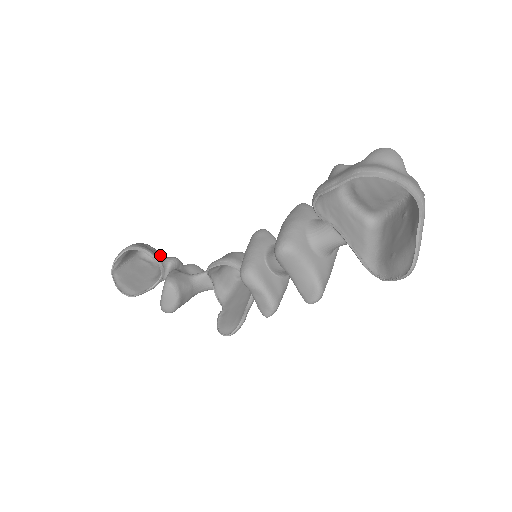
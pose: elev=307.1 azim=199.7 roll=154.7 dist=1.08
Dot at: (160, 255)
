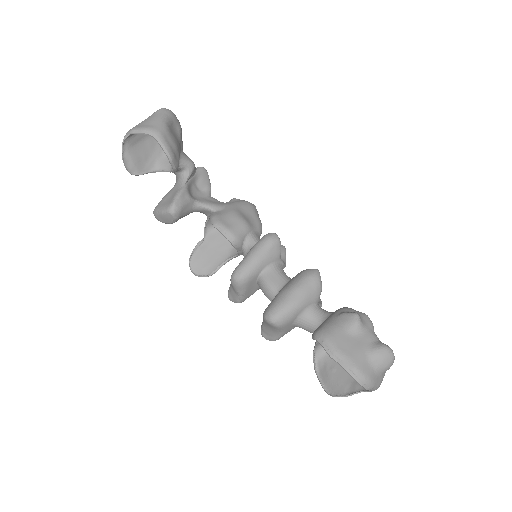
Dot at: (180, 136)
